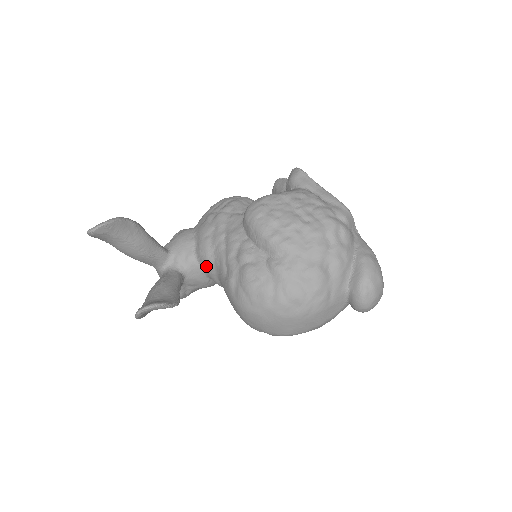
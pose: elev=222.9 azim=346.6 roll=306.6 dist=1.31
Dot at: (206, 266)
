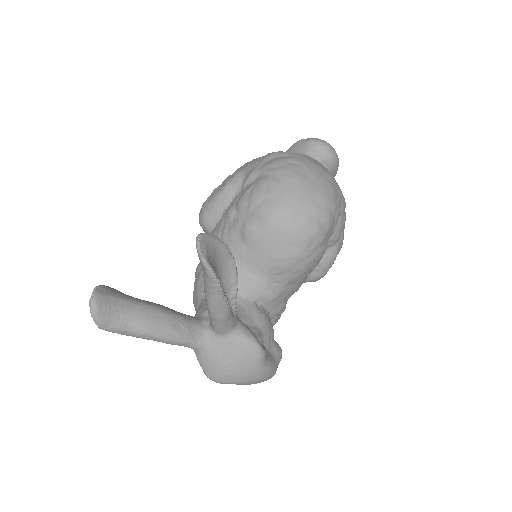
Dot at: occluded
